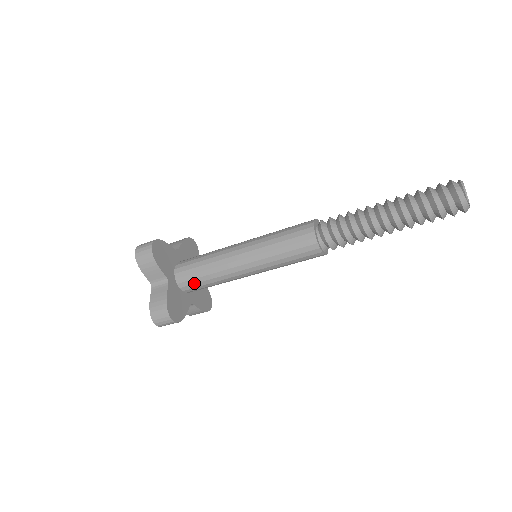
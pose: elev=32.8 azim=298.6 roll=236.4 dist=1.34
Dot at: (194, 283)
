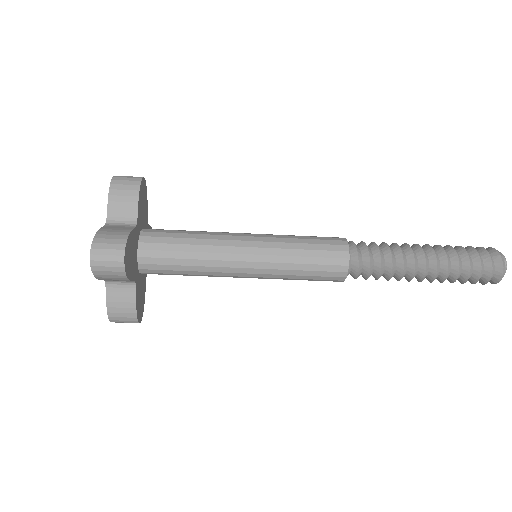
Dot at: (164, 249)
